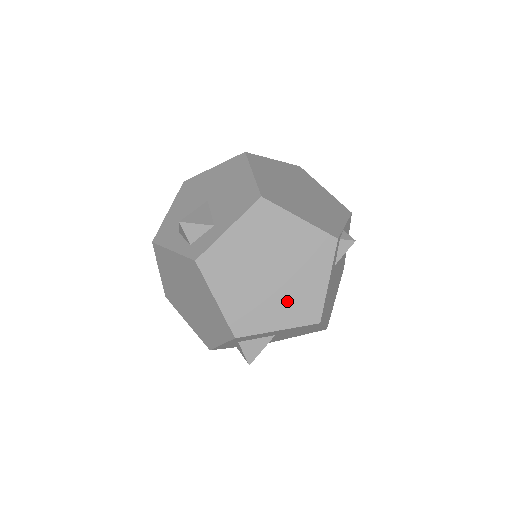
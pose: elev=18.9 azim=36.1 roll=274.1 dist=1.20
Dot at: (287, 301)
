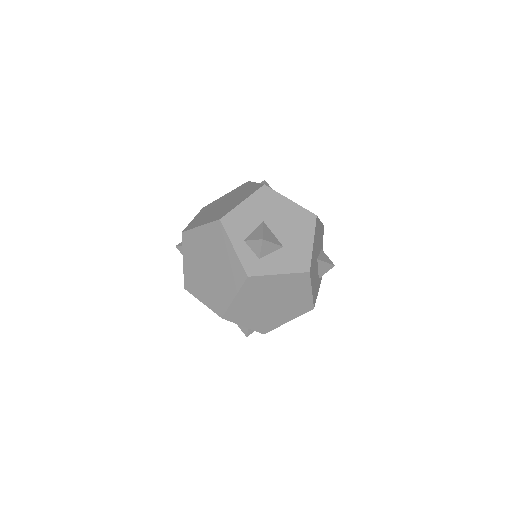
Dot at: (239, 198)
